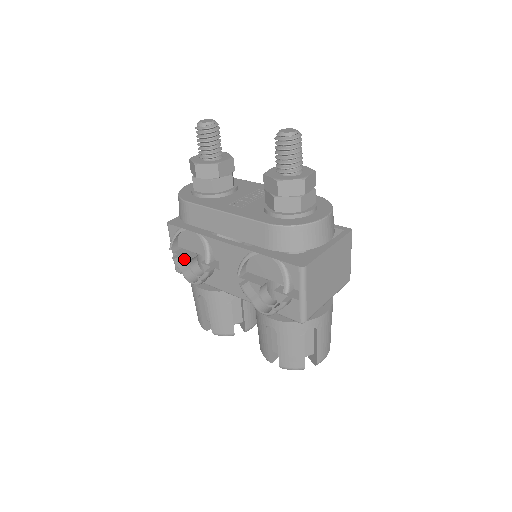
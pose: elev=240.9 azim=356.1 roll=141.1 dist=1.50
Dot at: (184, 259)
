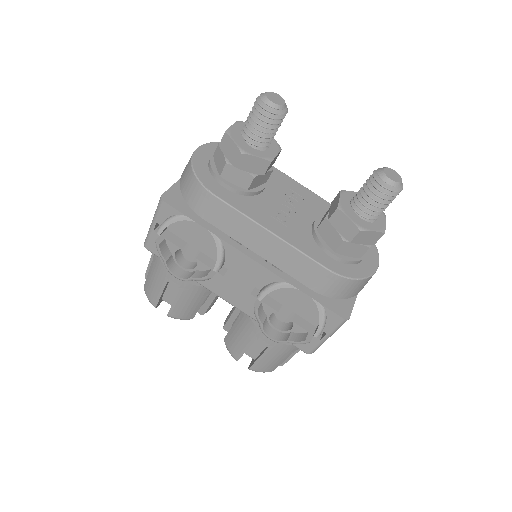
Dot at: (169, 244)
